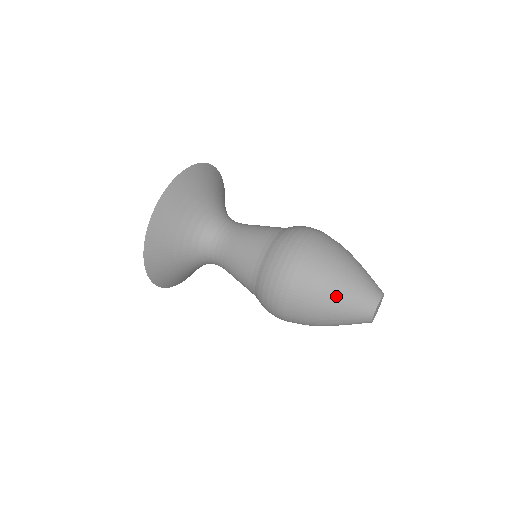
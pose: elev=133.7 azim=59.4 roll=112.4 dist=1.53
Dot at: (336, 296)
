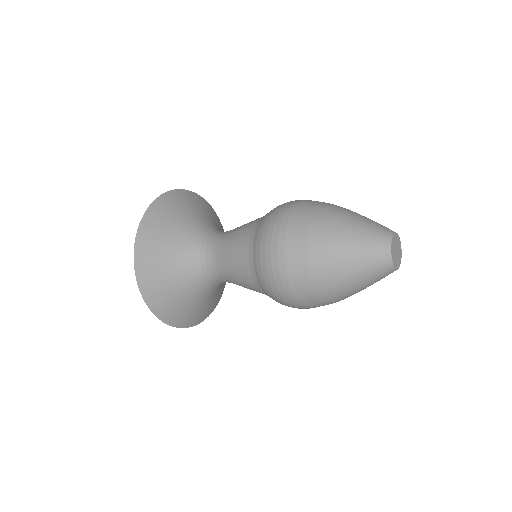
Dot at: (339, 258)
